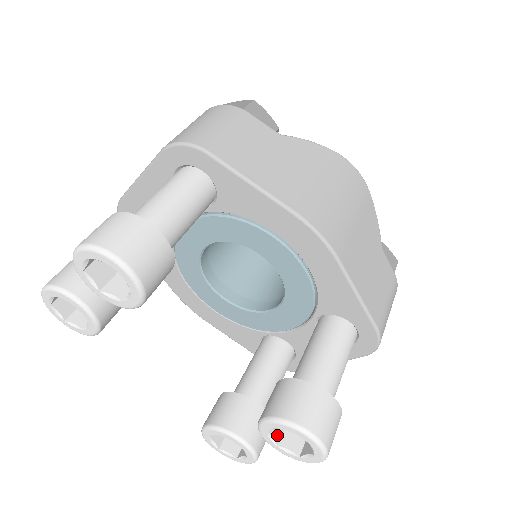
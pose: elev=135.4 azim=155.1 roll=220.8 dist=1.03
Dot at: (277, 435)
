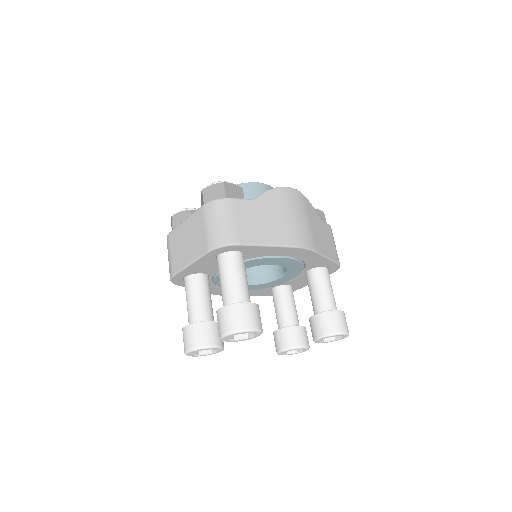
Dot at: occluded
